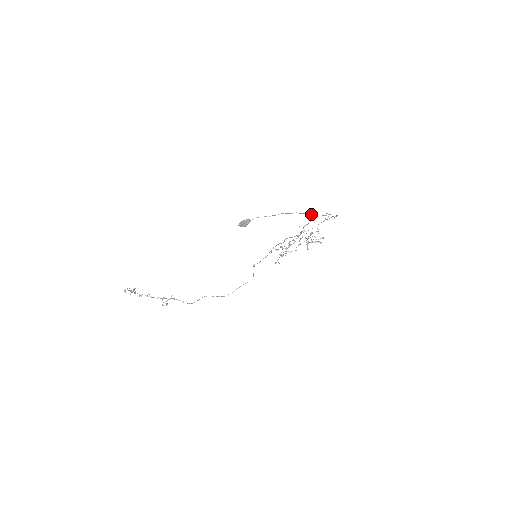
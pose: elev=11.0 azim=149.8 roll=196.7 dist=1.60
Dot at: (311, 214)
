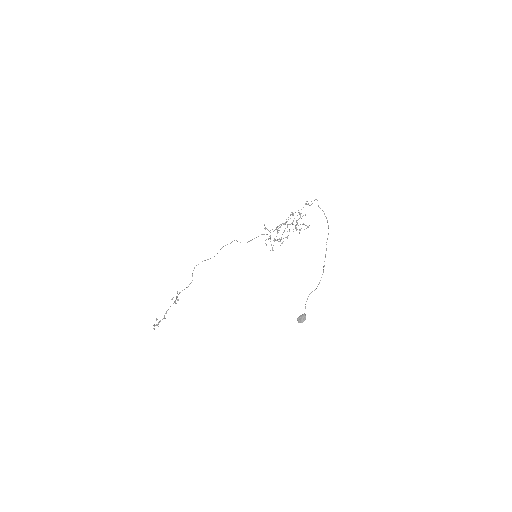
Dot at: occluded
